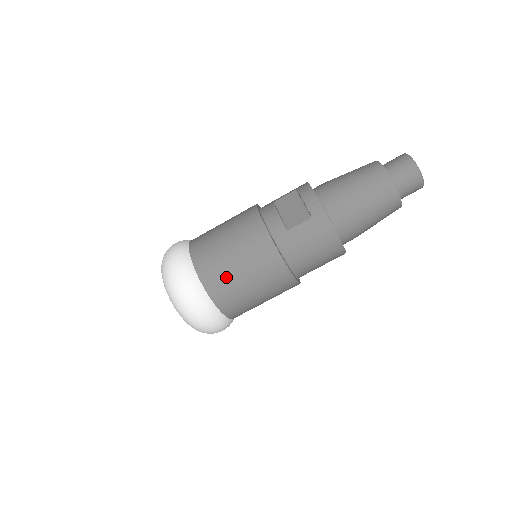
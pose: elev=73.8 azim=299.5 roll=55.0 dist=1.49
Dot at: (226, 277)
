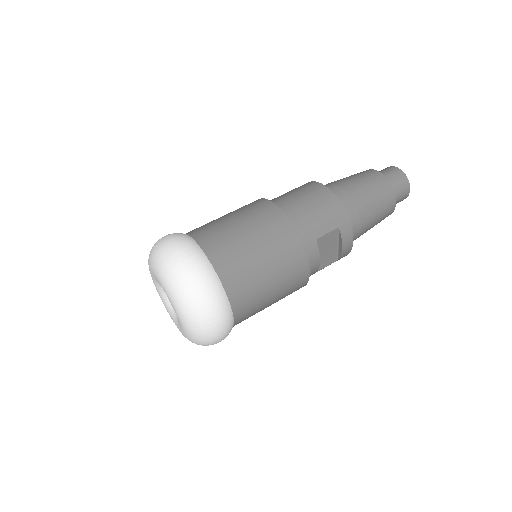
Dot at: occluded
